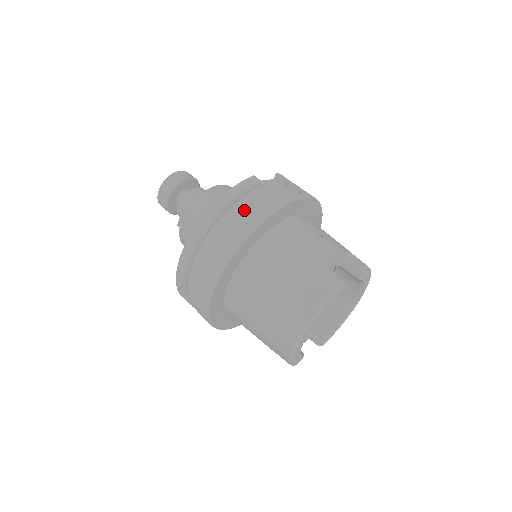
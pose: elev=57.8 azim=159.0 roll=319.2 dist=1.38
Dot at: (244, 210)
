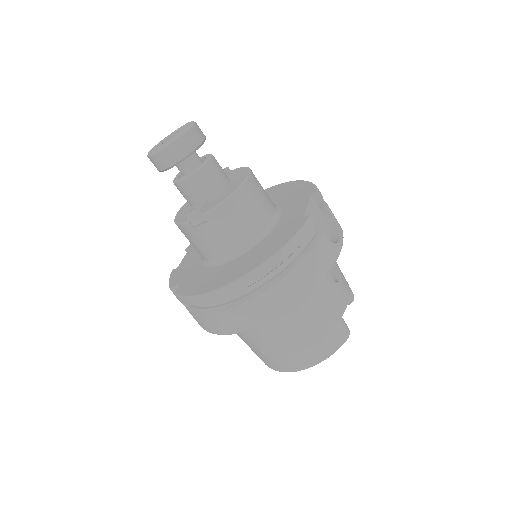
Dot at: (303, 271)
